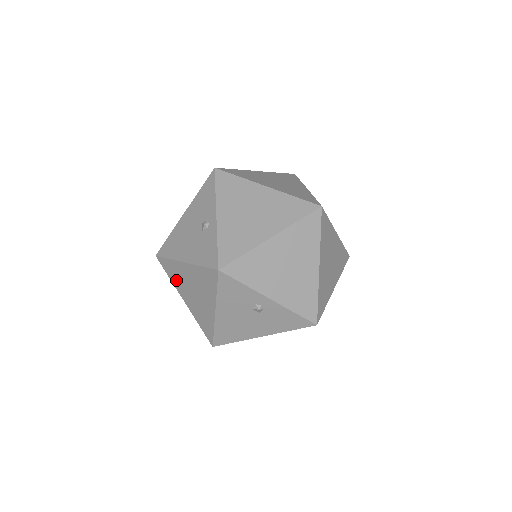
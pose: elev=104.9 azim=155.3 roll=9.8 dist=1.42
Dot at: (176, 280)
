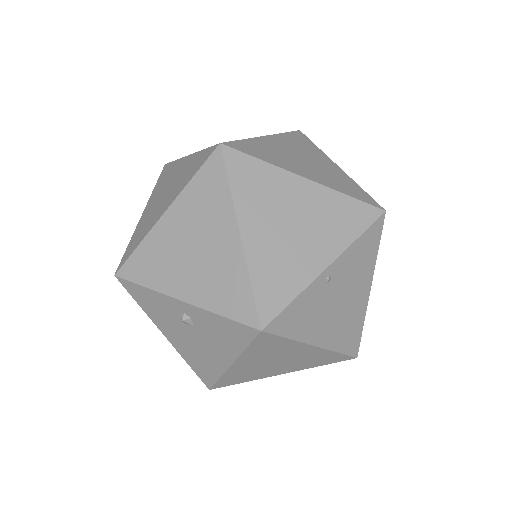
Dot at: occluded
